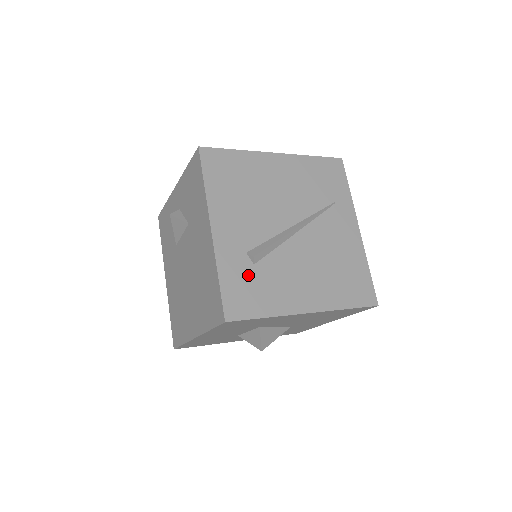
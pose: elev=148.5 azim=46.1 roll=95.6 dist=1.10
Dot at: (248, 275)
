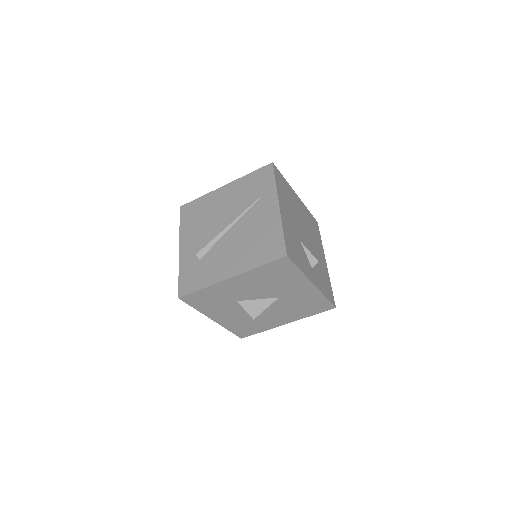
Dot at: (195, 267)
